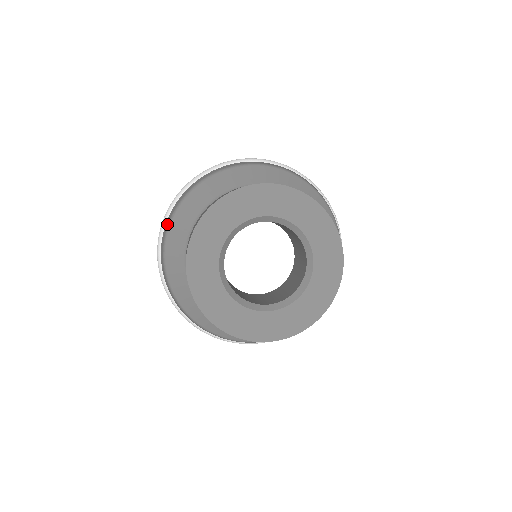
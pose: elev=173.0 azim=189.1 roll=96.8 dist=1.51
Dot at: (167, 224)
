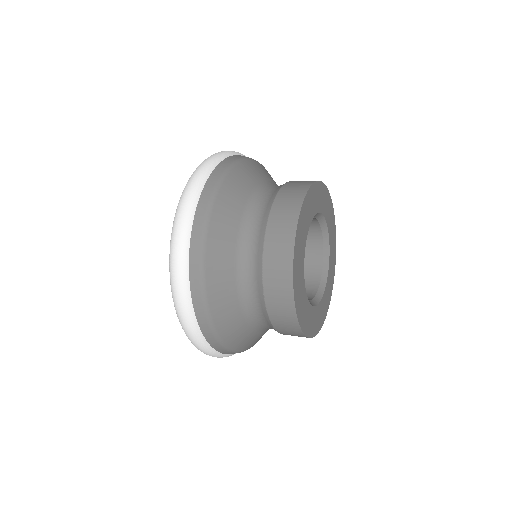
Dot at: (211, 336)
